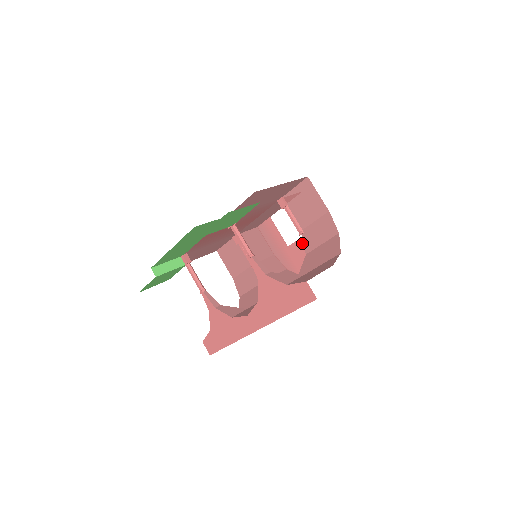
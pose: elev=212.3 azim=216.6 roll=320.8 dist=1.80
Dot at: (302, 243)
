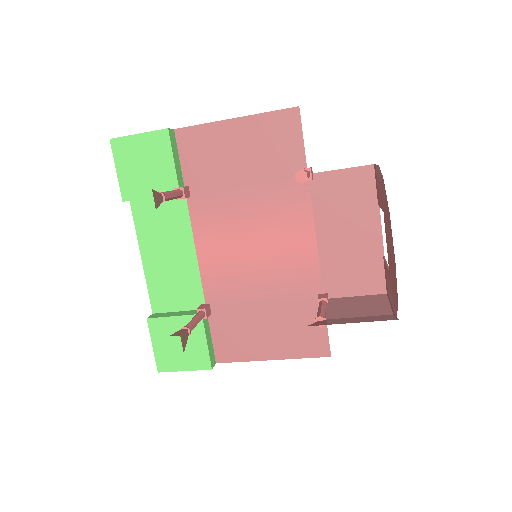
Dot at: (386, 236)
